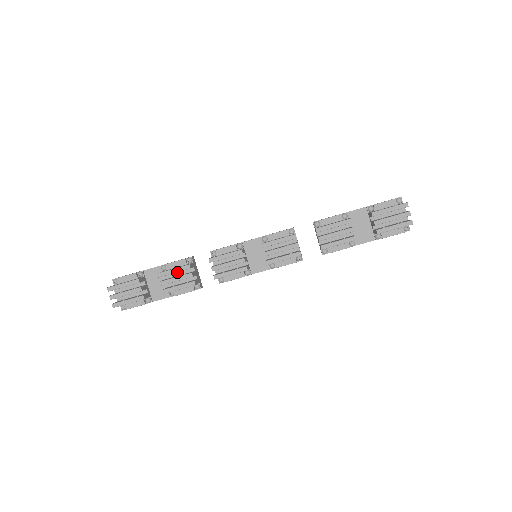
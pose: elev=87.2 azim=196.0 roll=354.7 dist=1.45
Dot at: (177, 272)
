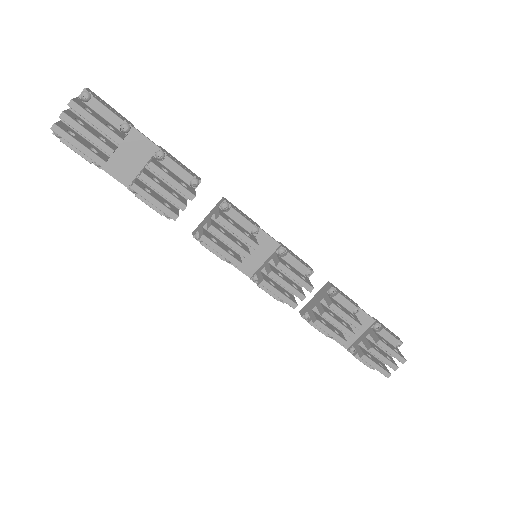
Dot at: occluded
